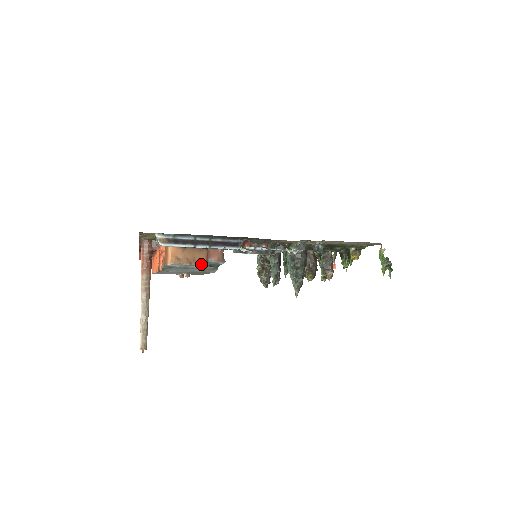
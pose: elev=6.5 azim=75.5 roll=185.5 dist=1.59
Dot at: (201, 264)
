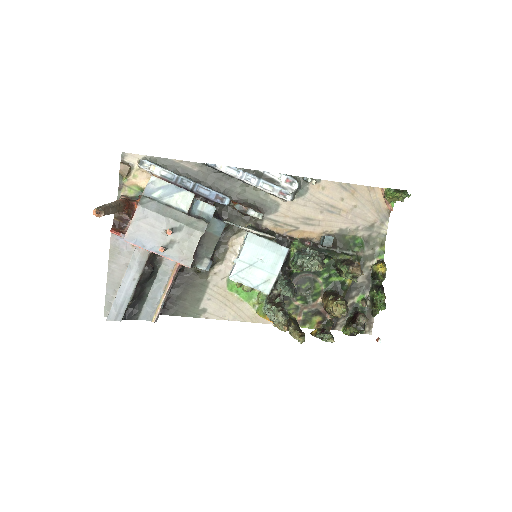
Dot at: (186, 190)
